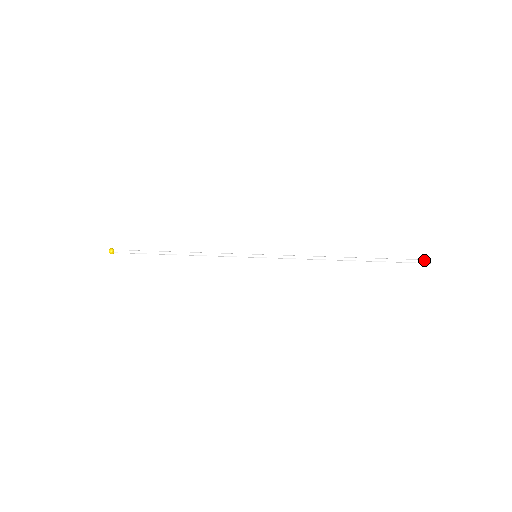
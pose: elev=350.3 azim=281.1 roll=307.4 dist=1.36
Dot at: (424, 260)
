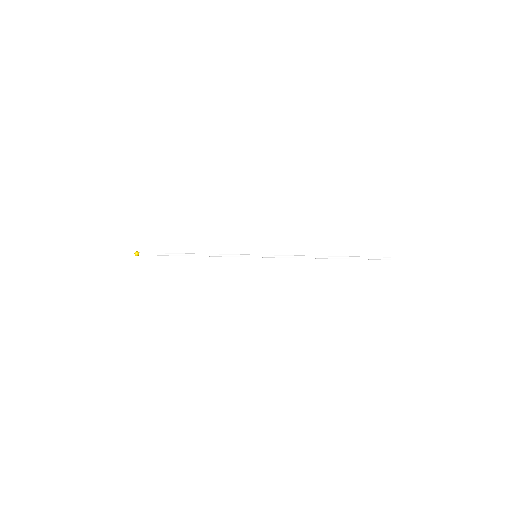
Dot at: (386, 258)
